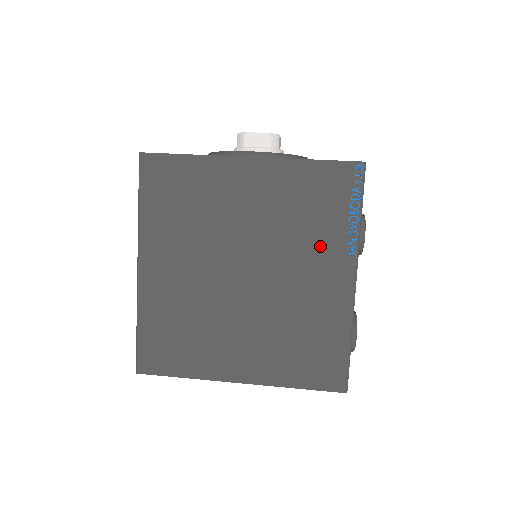
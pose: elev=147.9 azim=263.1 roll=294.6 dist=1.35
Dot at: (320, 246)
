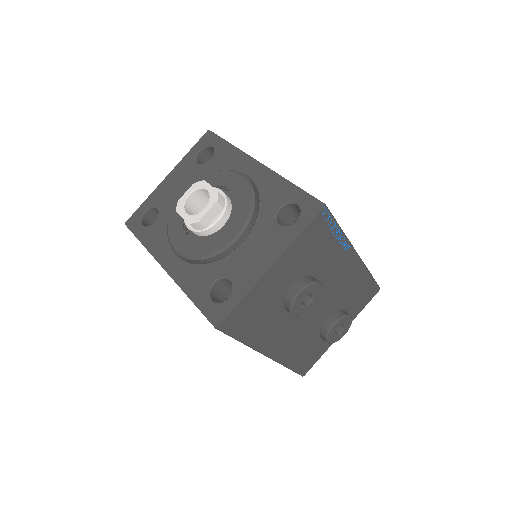
Dot at: occluded
